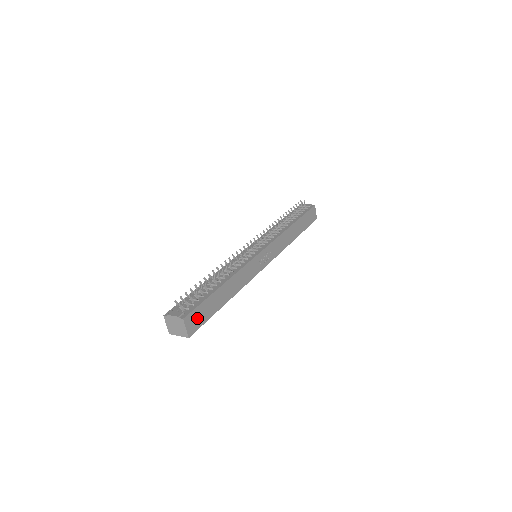
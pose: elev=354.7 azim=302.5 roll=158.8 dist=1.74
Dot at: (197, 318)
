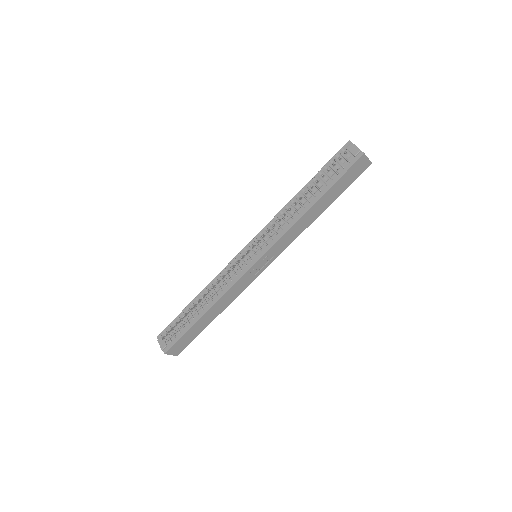
Dot at: (181, 345)
